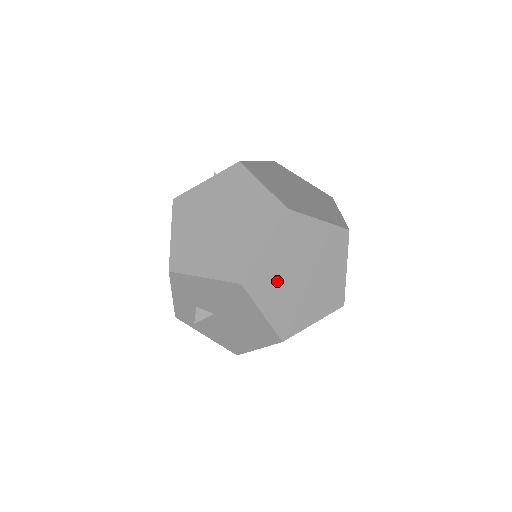
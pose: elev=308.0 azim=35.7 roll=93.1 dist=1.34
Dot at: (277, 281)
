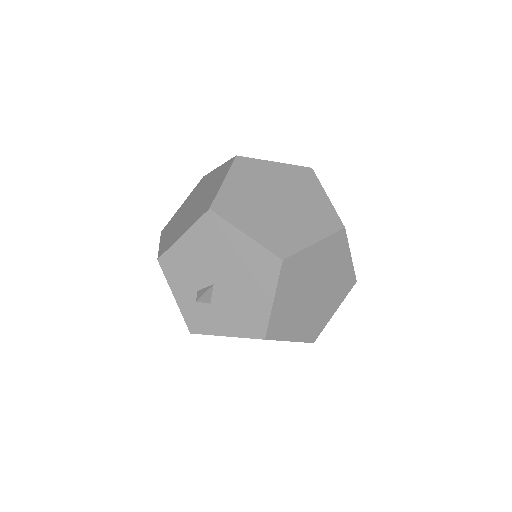
Dot at: (250, 207)
